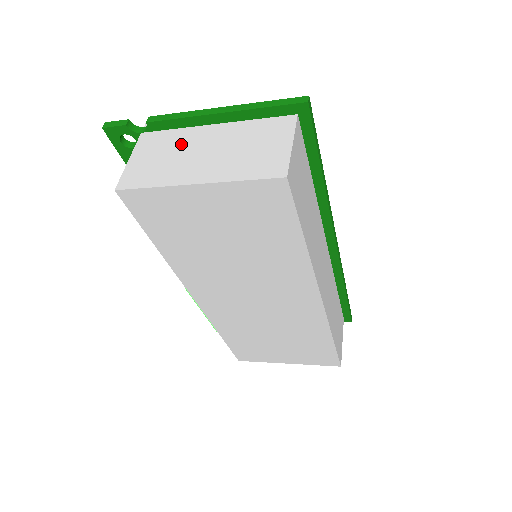
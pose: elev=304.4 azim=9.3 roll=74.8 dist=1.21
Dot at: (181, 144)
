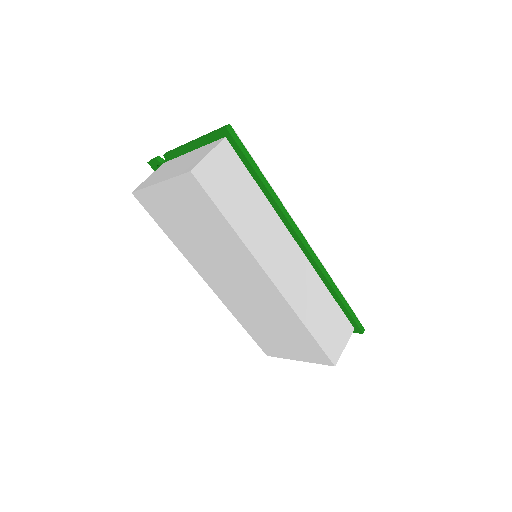
Dot at: (171, 165)
